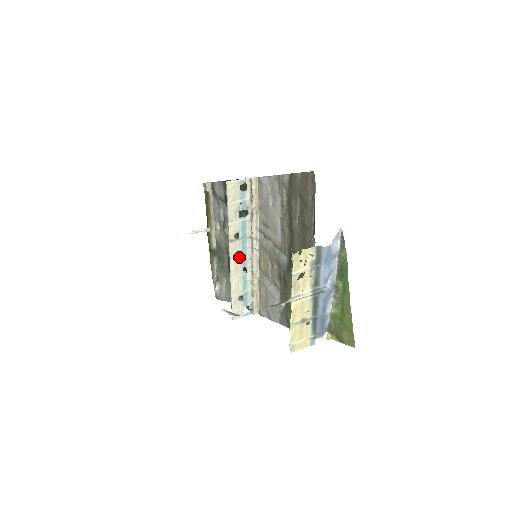
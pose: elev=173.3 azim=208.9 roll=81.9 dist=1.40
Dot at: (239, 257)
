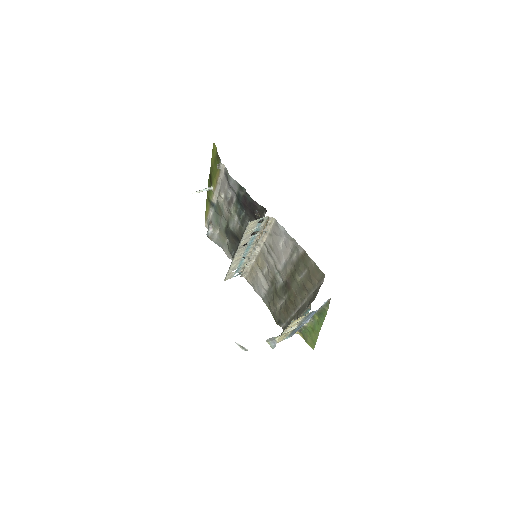
Dot at: (242, 253)
